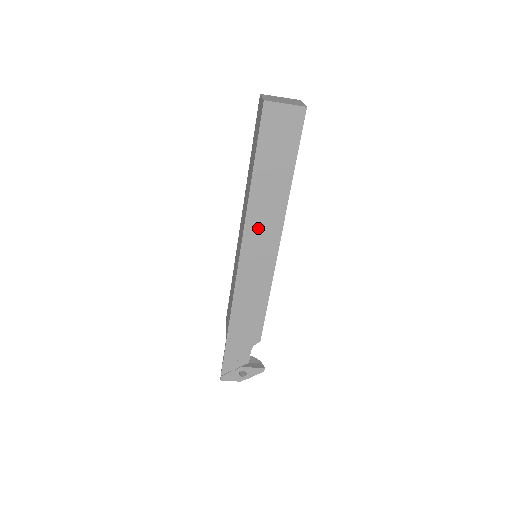
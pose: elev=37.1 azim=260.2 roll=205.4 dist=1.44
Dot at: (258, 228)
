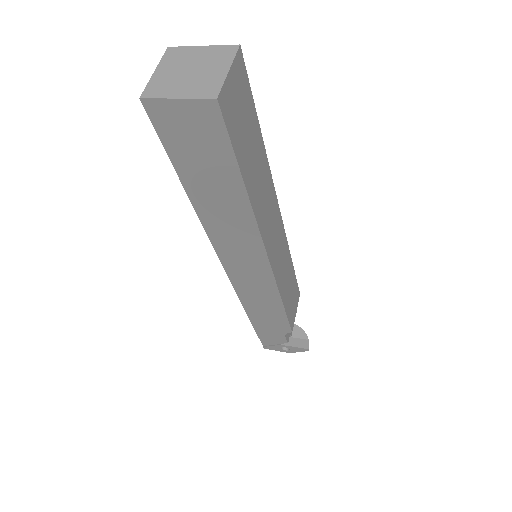
Dot at: (230, 245)
